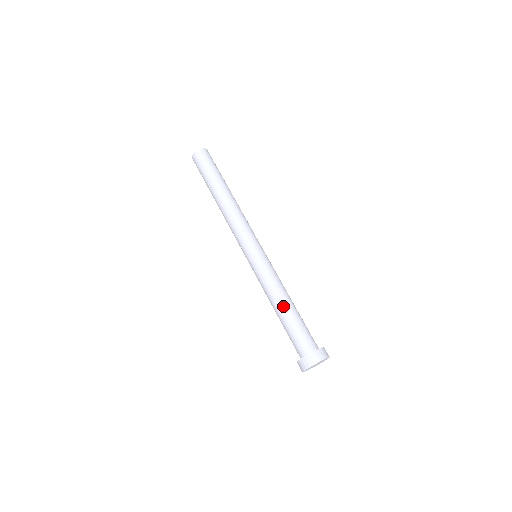
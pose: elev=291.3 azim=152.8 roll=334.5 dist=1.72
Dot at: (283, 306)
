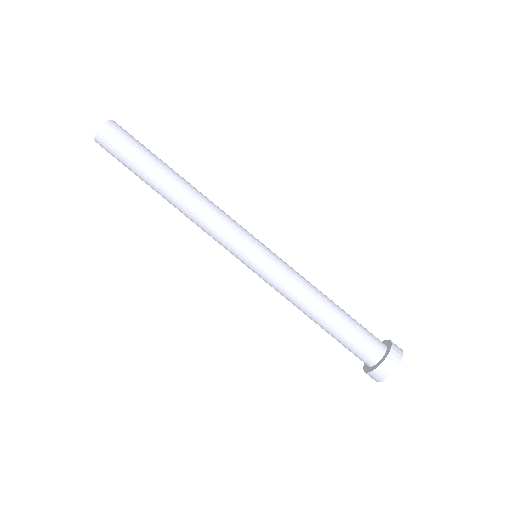
Dot at: (318, 319)
